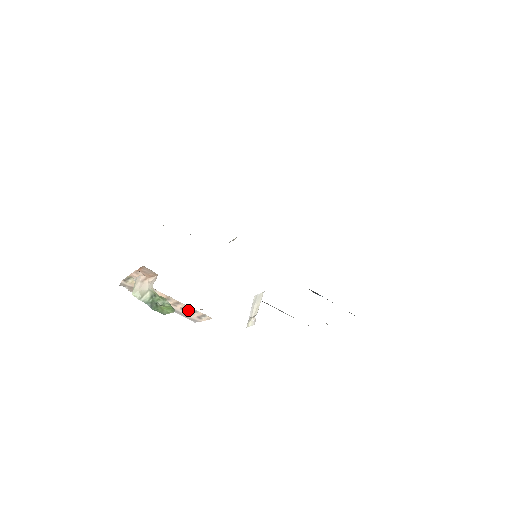
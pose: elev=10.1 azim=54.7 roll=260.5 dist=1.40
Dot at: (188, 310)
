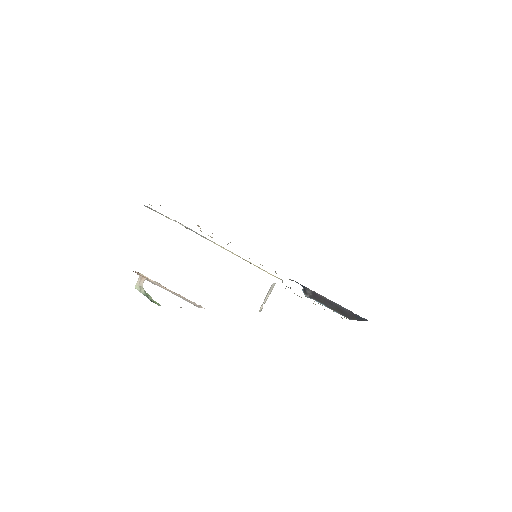
Dot at: occluded
